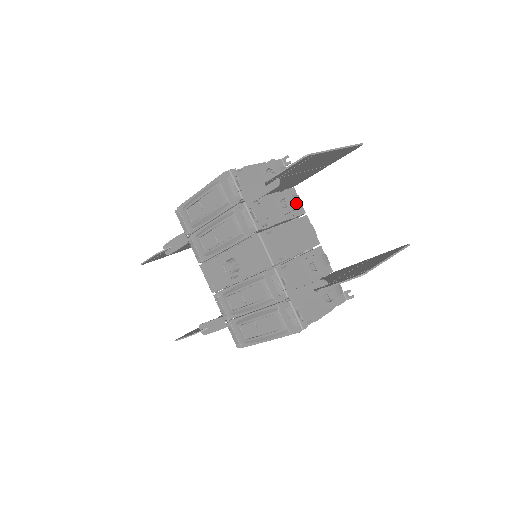
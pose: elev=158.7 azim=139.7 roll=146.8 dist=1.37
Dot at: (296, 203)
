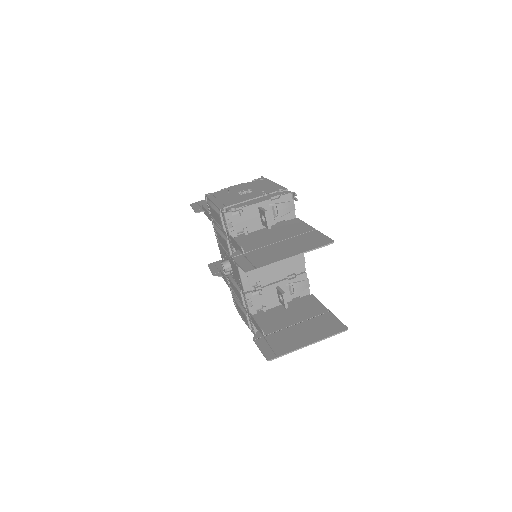
Dot at: occluded
